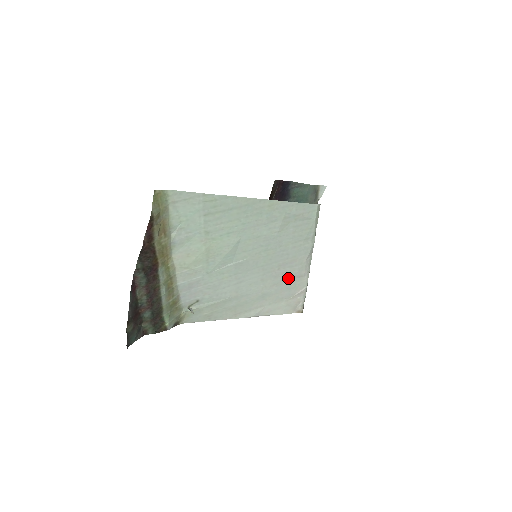
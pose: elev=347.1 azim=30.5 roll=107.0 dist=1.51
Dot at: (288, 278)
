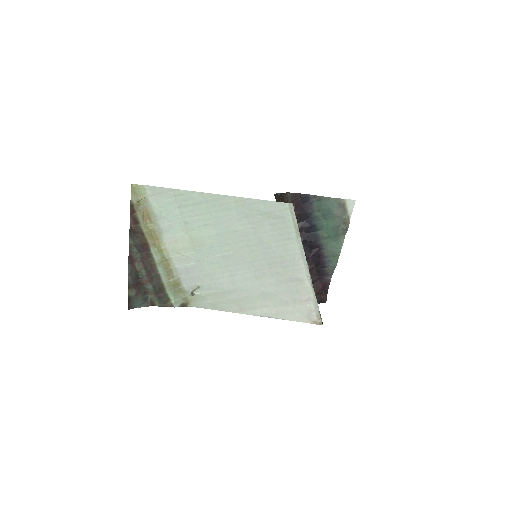
Dot at: (285, 280)
